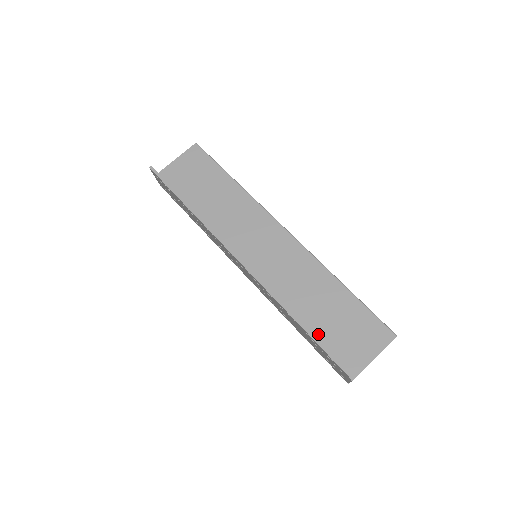
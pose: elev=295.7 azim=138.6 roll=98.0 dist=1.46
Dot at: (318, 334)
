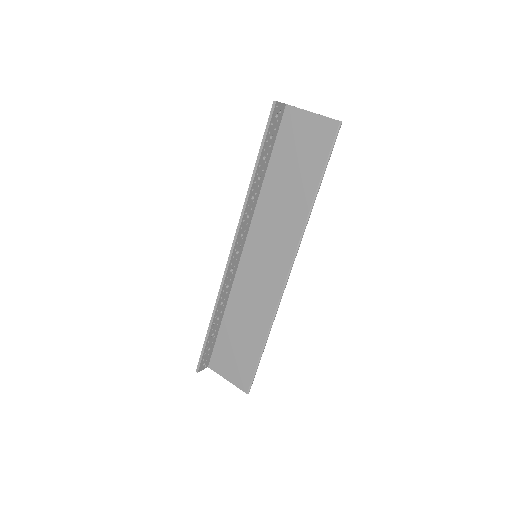
Dot at: (223, 333)
